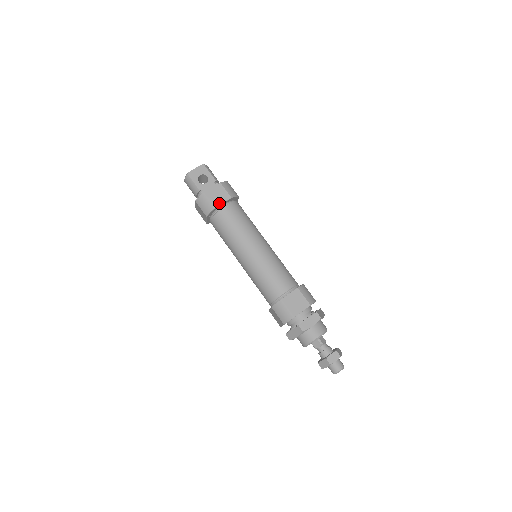
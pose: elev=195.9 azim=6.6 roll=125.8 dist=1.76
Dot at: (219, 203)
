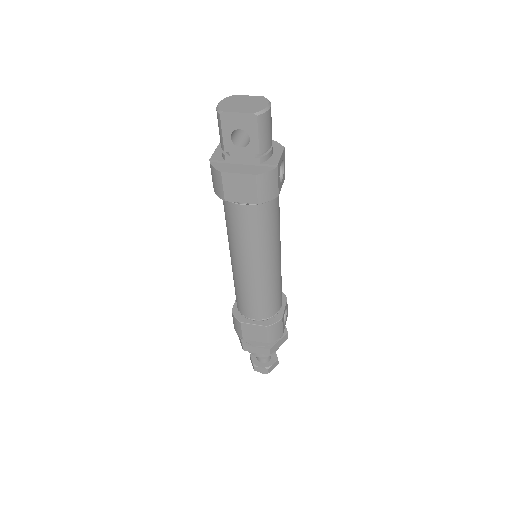
Dot at: (235, 199)
